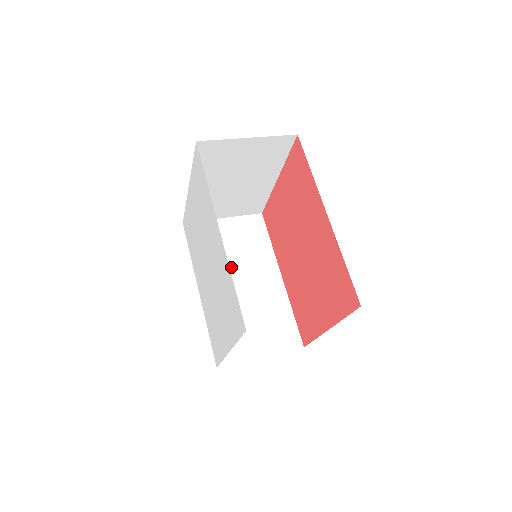
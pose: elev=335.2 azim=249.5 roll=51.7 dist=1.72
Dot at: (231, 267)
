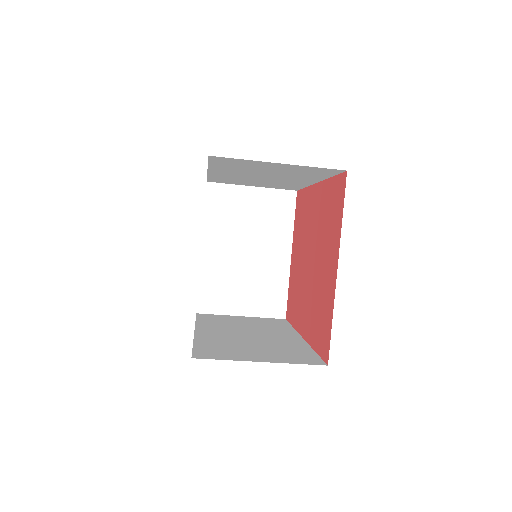
Dot at: (240, 329)
